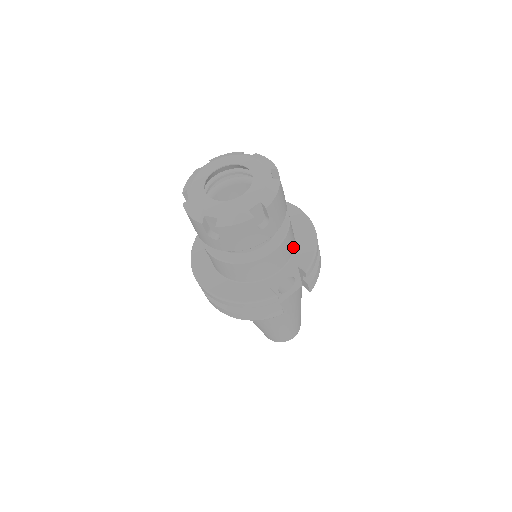
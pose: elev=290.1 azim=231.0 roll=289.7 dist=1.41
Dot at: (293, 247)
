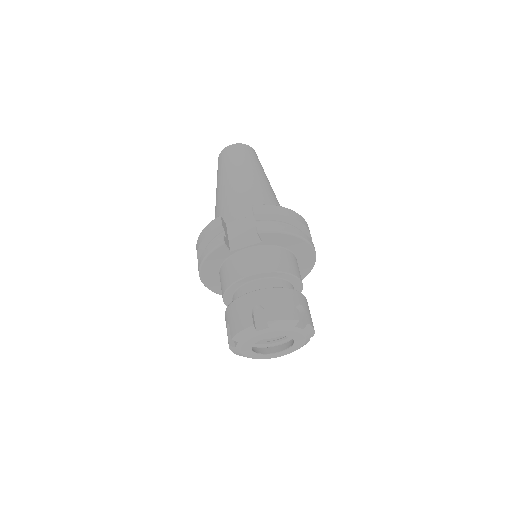
Dot at: occluded
